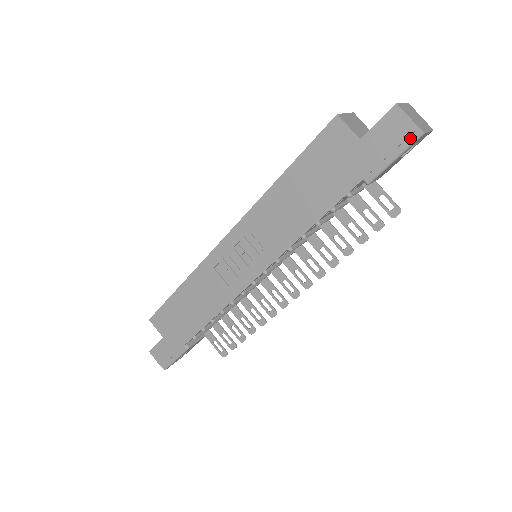
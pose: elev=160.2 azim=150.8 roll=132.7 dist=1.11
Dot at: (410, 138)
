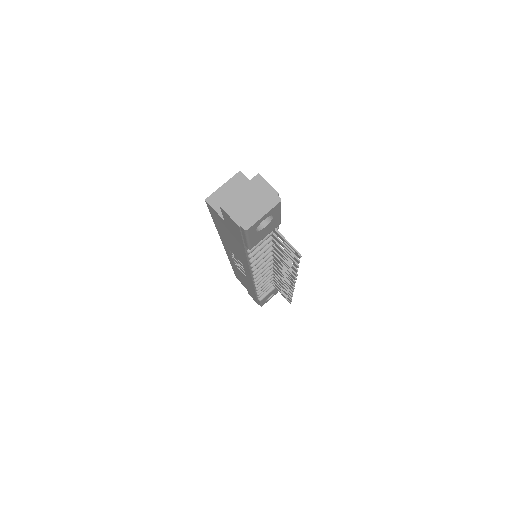
Dot at: (242, 231)
